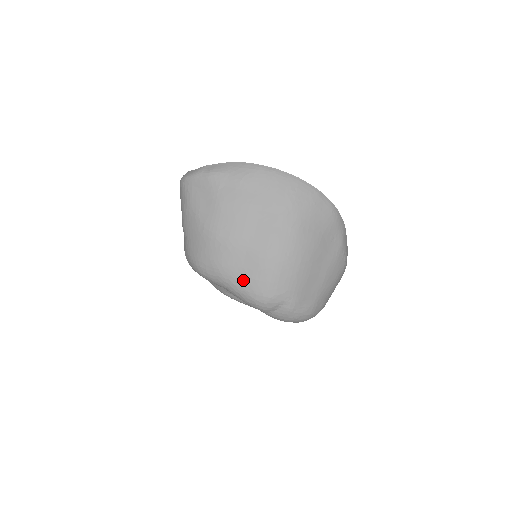
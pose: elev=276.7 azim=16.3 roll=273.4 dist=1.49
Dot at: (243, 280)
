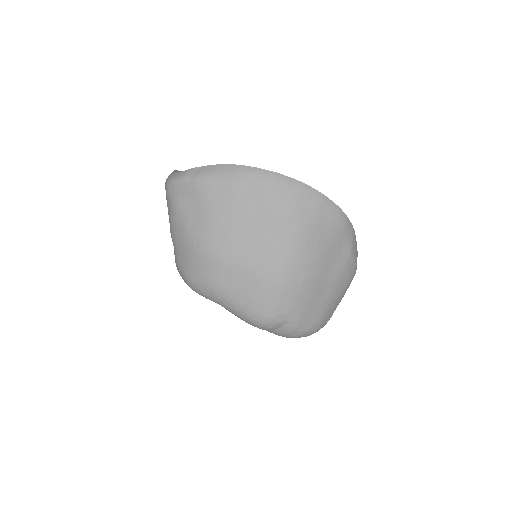
Dot at: (239, 299)
